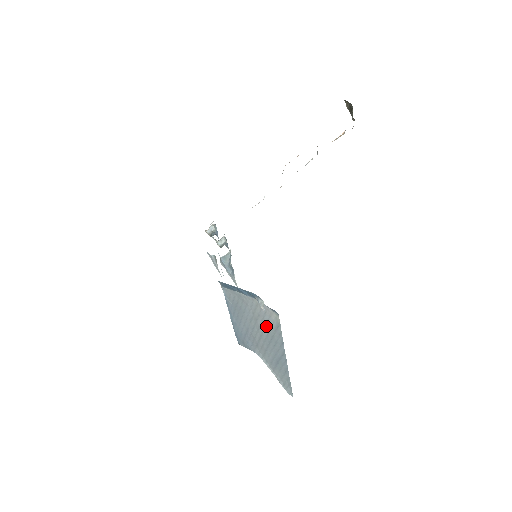
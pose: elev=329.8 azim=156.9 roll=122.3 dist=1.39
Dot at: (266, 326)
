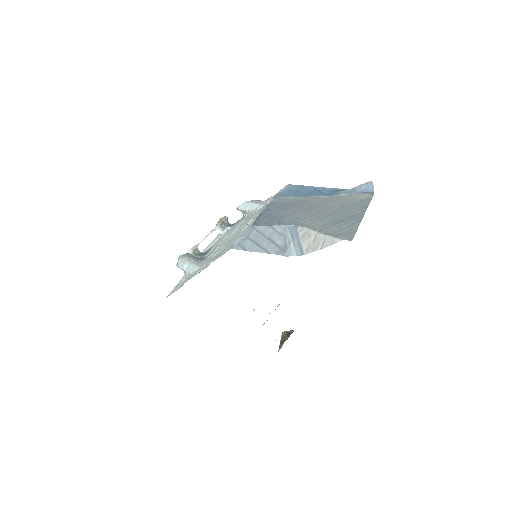
Dot at: (342, 203)
